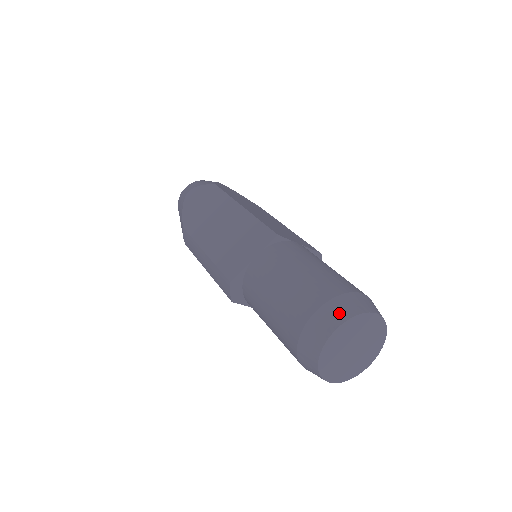
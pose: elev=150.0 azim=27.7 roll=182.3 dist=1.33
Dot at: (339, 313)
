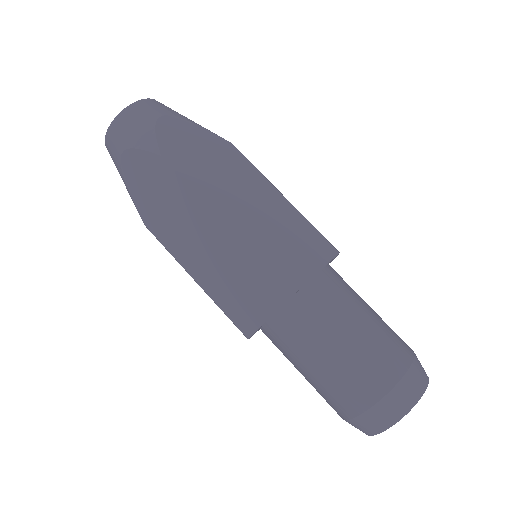
Dot at: (387, 417)
